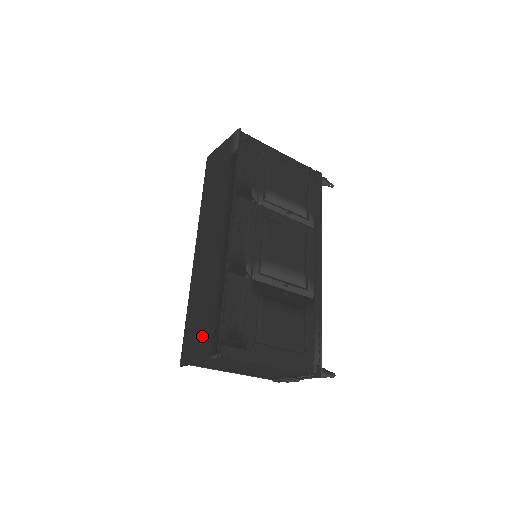
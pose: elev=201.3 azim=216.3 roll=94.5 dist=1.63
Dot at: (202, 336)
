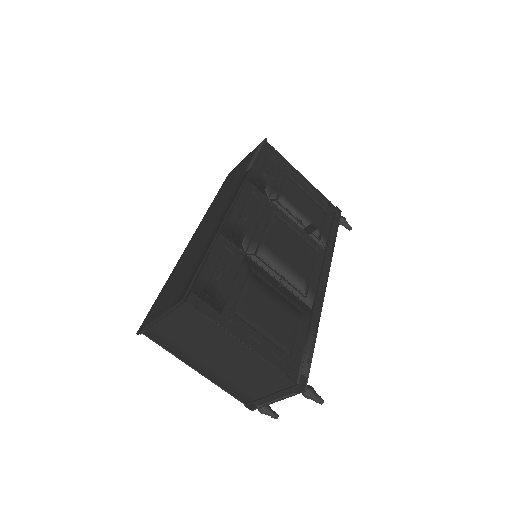
Dot at: (173, 292)
